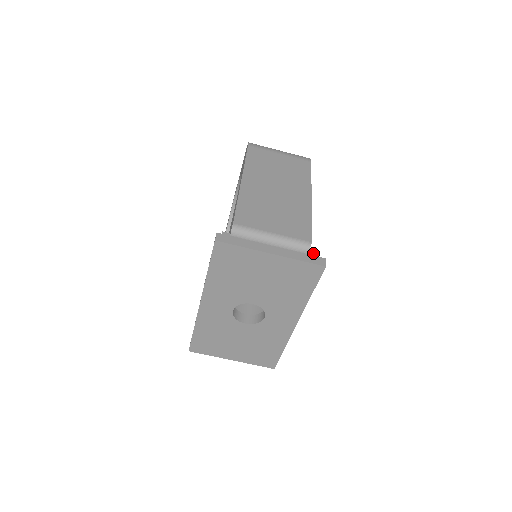
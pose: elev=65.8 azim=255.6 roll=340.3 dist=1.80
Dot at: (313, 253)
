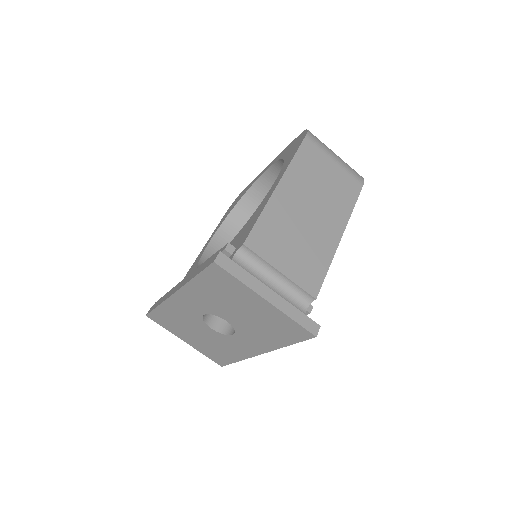
Dot at: (312, 306)
